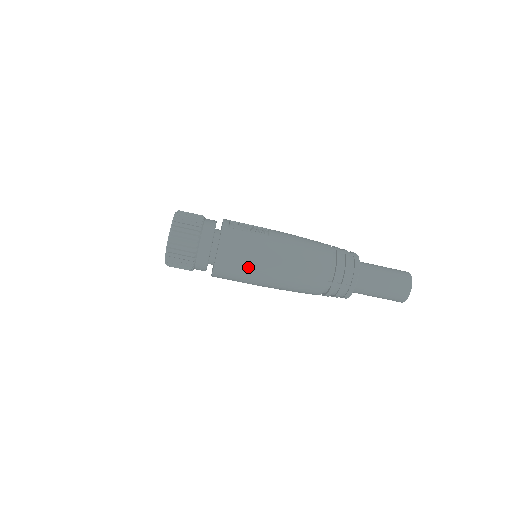
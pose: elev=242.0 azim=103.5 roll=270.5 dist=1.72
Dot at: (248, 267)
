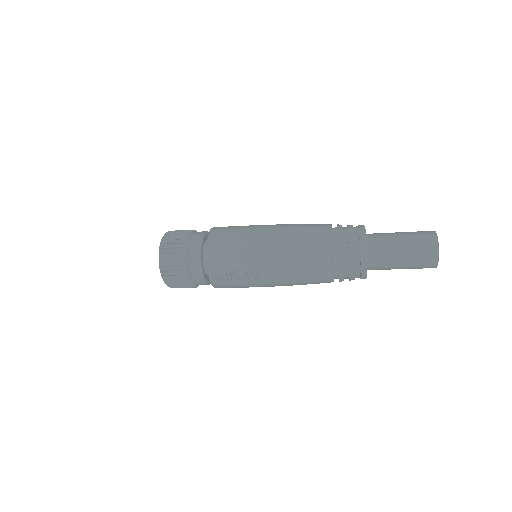
Dot at: occluded
